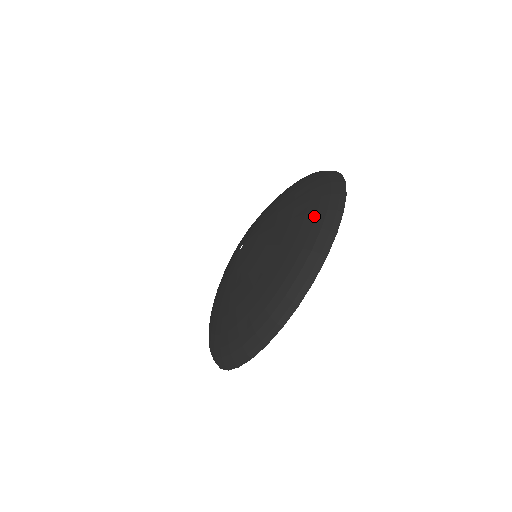
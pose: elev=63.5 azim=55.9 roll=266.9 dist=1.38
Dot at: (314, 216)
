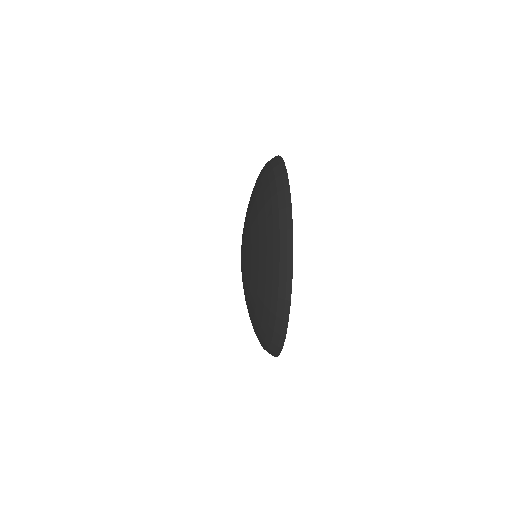
Dot at: (272, 260)
